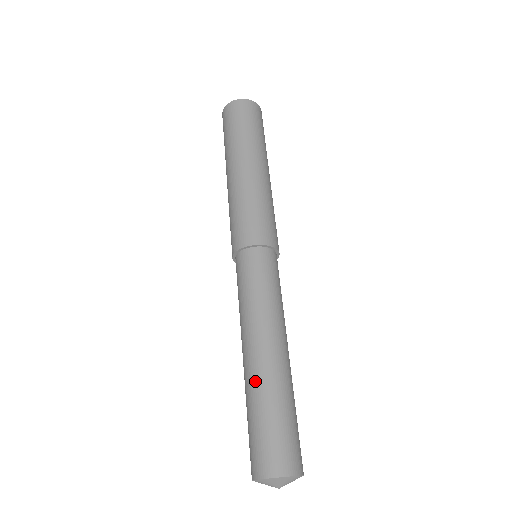
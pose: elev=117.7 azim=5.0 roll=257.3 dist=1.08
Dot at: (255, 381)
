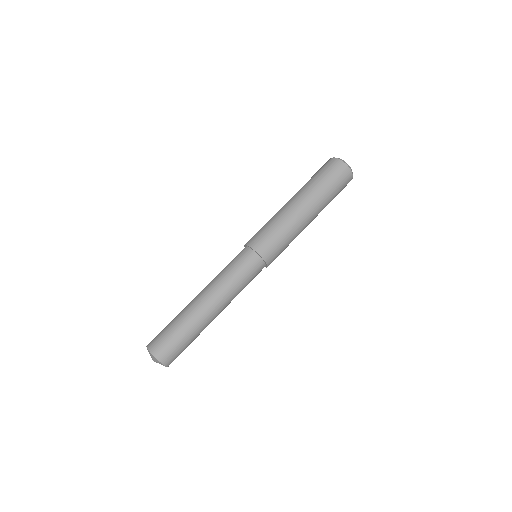
Dot at: (193, 316)
